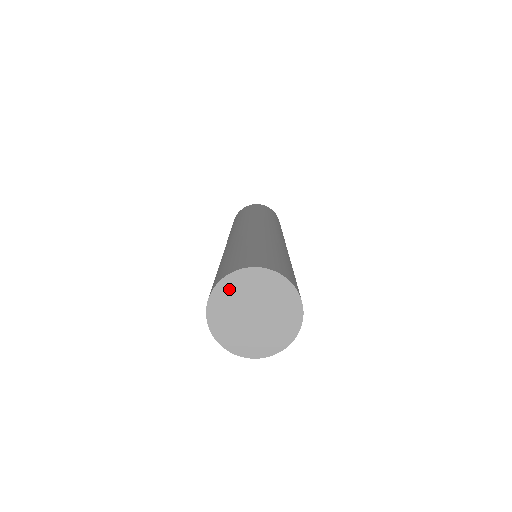
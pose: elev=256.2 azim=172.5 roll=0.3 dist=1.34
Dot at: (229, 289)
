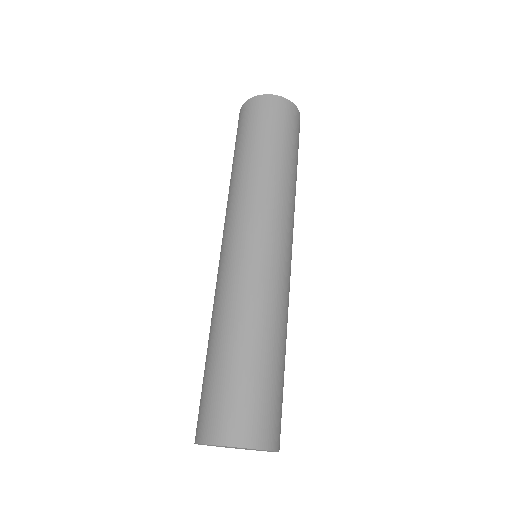
Dot at: occluded
